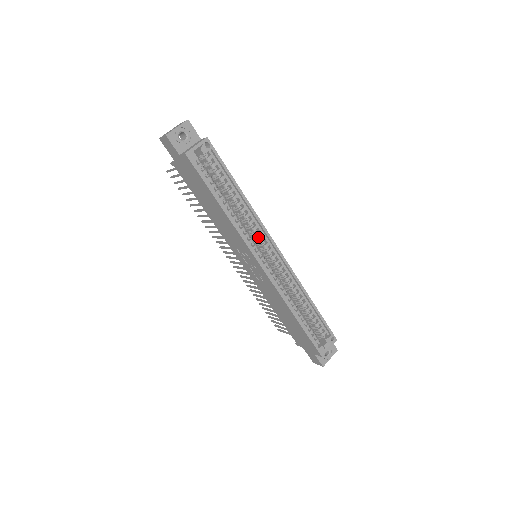
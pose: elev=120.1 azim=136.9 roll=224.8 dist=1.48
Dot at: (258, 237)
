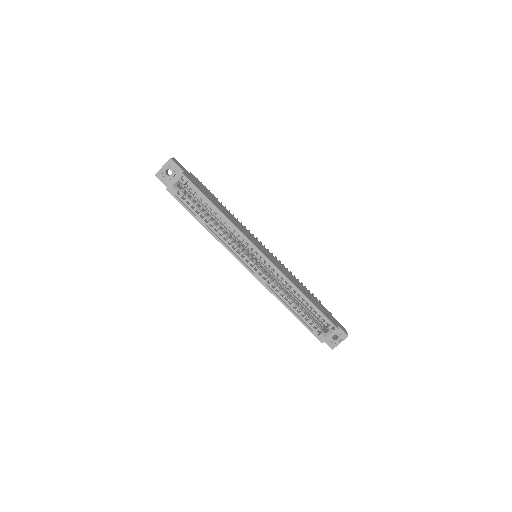
Dot at: occluded
